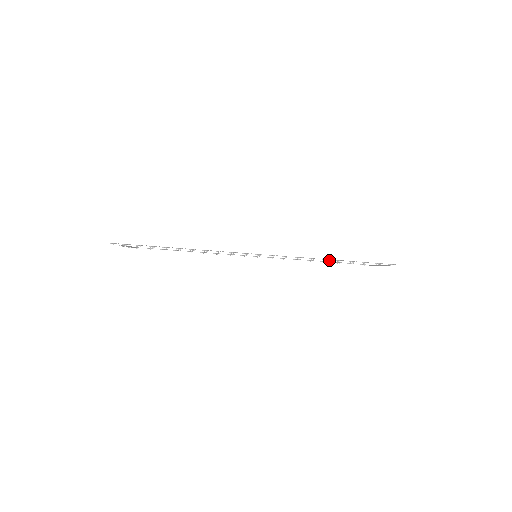
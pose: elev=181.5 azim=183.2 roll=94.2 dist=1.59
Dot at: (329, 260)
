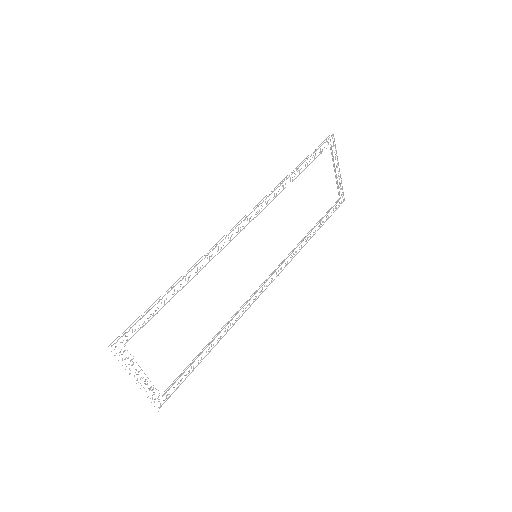
Dot at: (291, 172)
